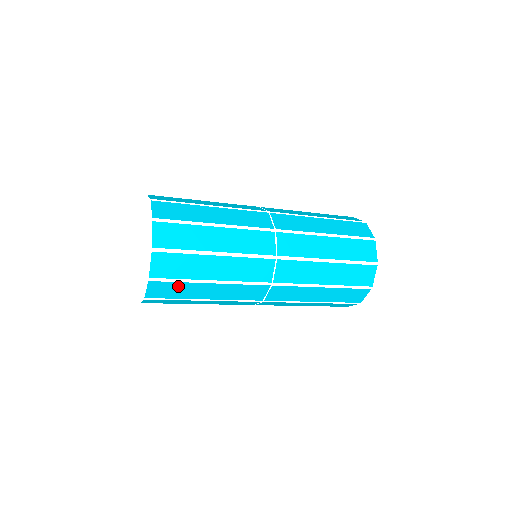
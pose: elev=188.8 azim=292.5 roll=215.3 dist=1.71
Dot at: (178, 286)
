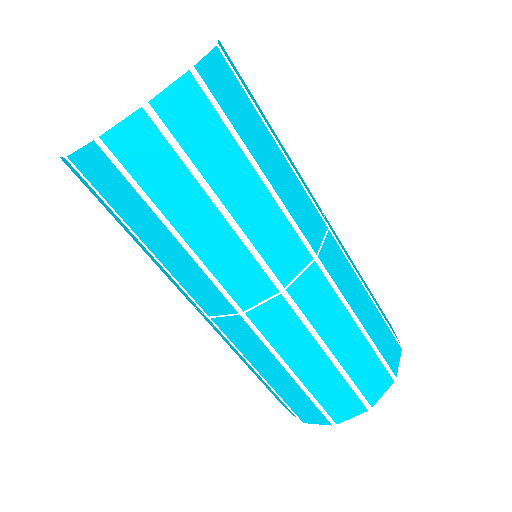
Dot at: occluded
